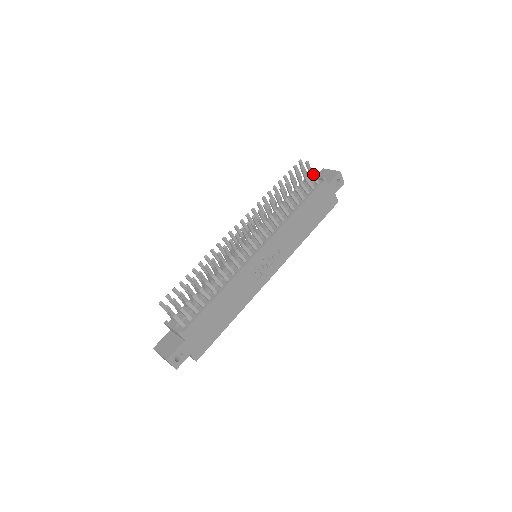
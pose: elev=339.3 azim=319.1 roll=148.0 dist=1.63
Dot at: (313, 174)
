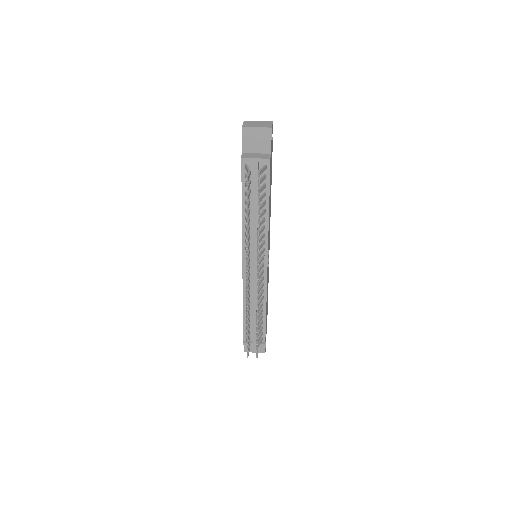
Dot at: (261, 171)
